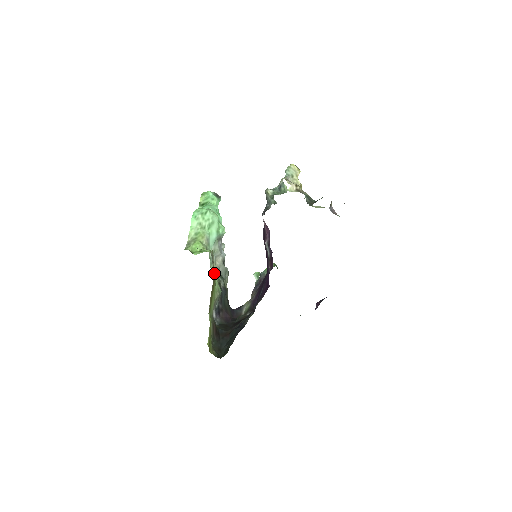
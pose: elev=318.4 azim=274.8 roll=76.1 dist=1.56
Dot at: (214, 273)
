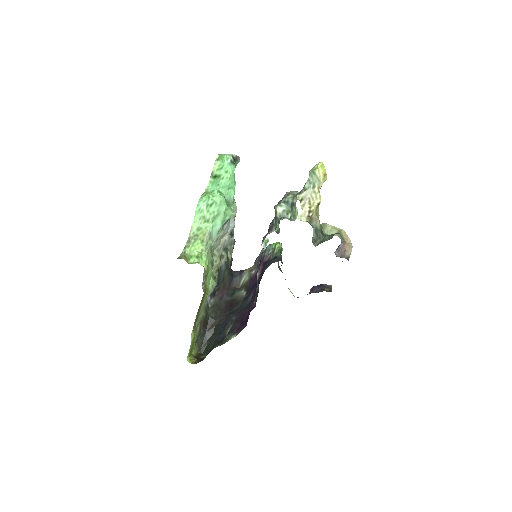
Dot at: (202, 297)
